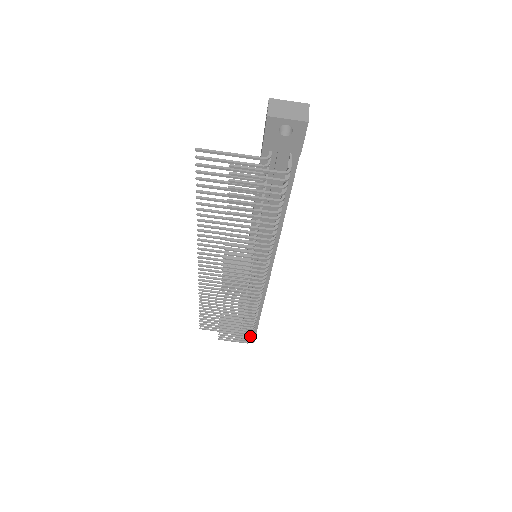
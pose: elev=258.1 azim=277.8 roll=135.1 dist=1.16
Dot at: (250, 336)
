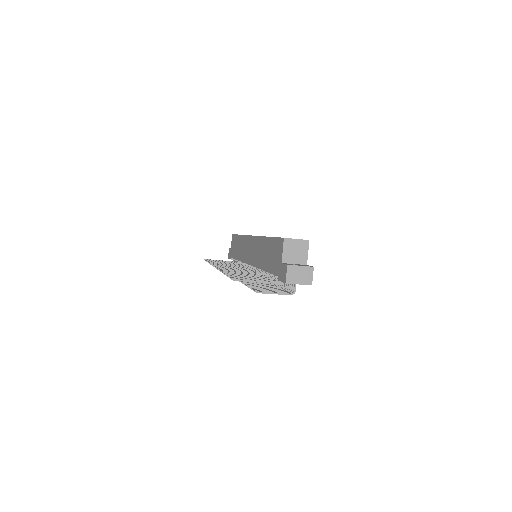
Dot at: occluded
